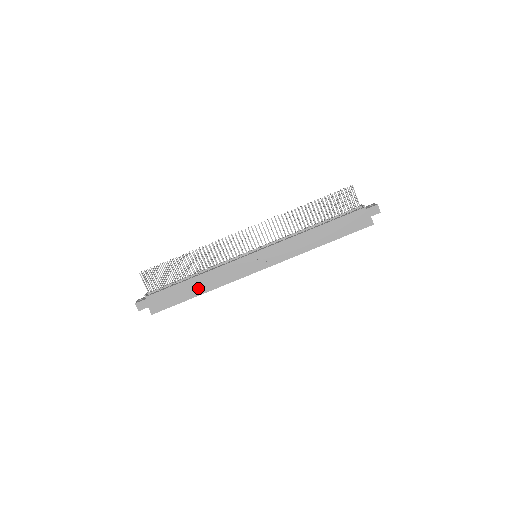
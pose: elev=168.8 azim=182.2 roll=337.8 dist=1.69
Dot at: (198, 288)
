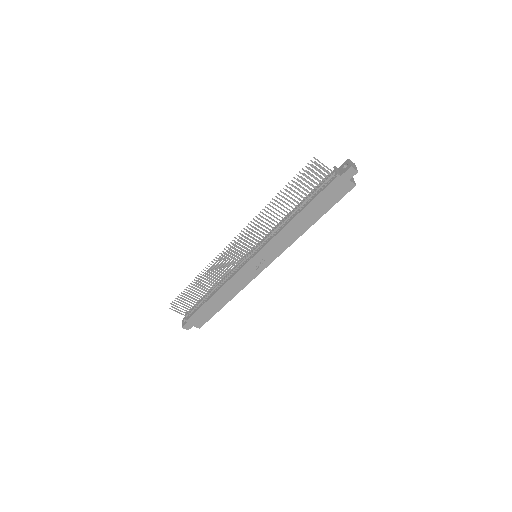
Dot at: (222, 300)
